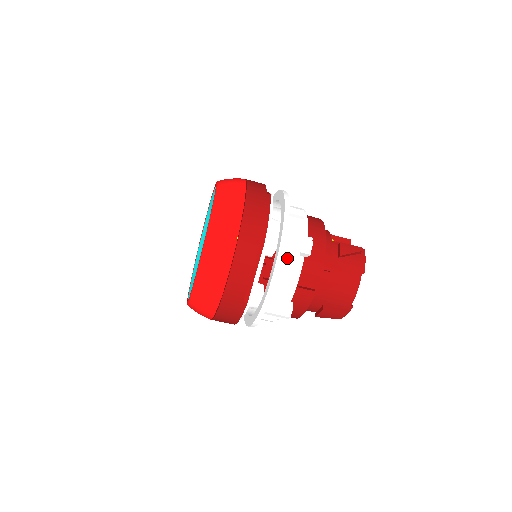
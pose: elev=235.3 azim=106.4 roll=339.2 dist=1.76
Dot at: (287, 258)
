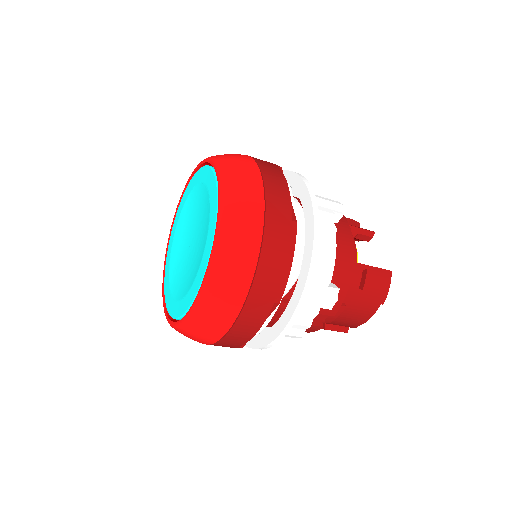
Dot at: (303, 315)
